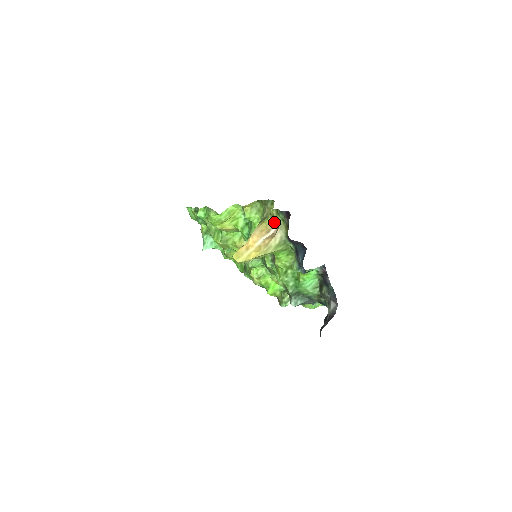
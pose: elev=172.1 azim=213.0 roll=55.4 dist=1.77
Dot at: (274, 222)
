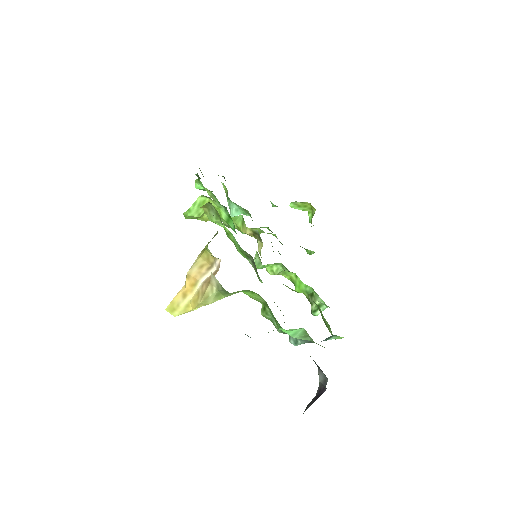
Dot at: occluded
